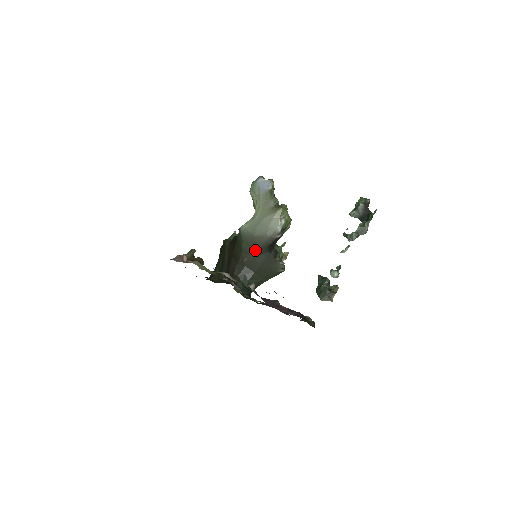
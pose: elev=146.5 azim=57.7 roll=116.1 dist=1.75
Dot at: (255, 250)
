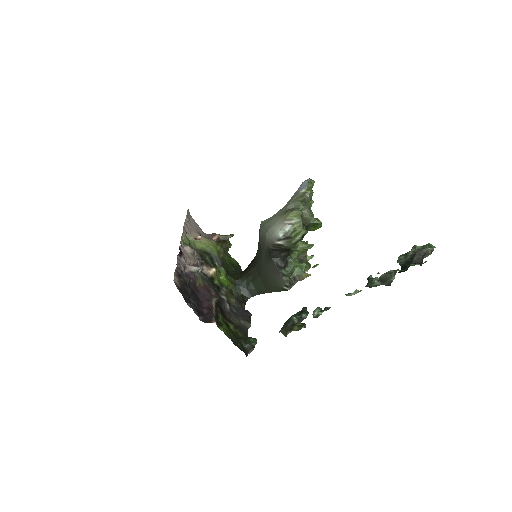
Dot at: (261, 251)
